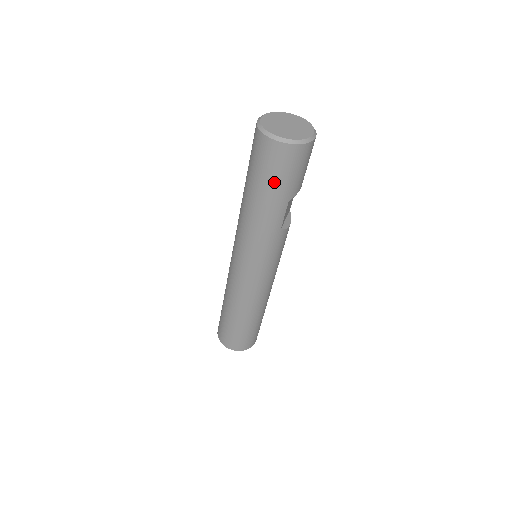
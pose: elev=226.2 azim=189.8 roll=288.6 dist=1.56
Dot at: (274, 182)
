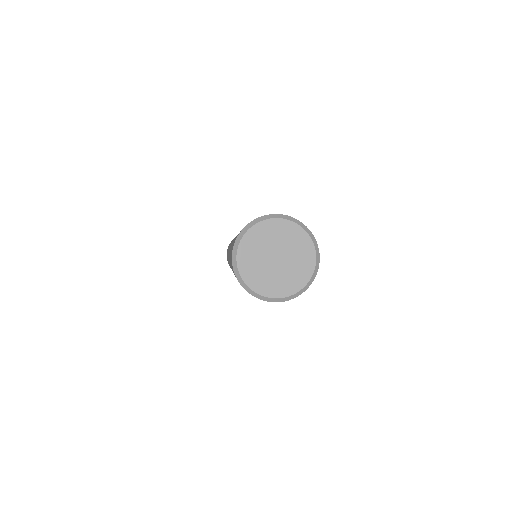
Dot at: occluded
